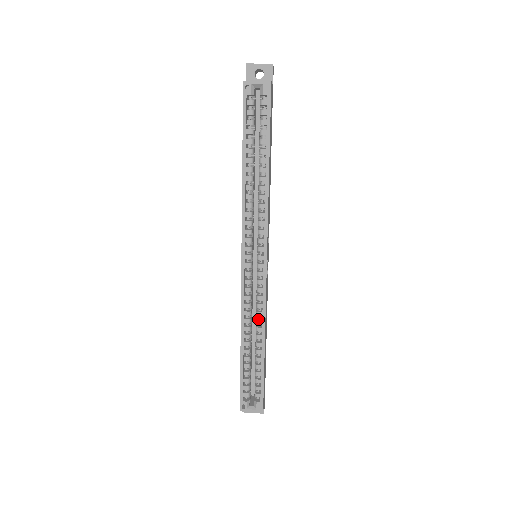
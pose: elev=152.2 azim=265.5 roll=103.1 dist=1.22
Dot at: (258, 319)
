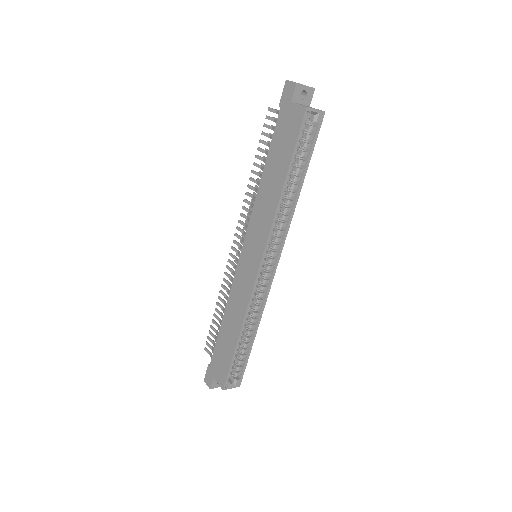
Dot at: (256, 312)
